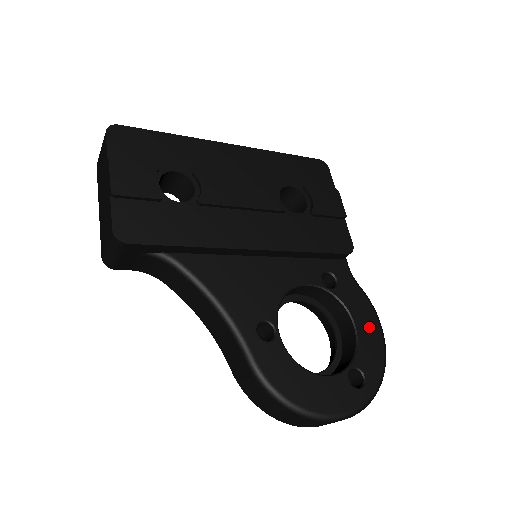
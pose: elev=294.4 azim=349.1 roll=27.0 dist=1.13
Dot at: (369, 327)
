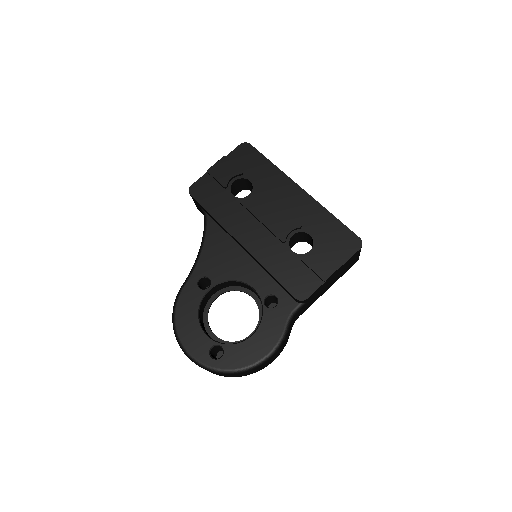
Dot at: (260, 345)
